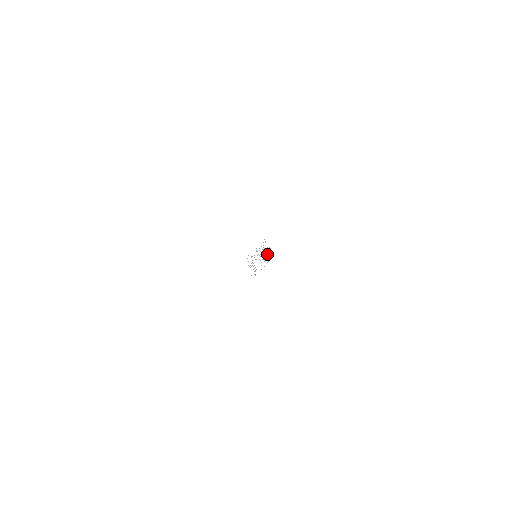
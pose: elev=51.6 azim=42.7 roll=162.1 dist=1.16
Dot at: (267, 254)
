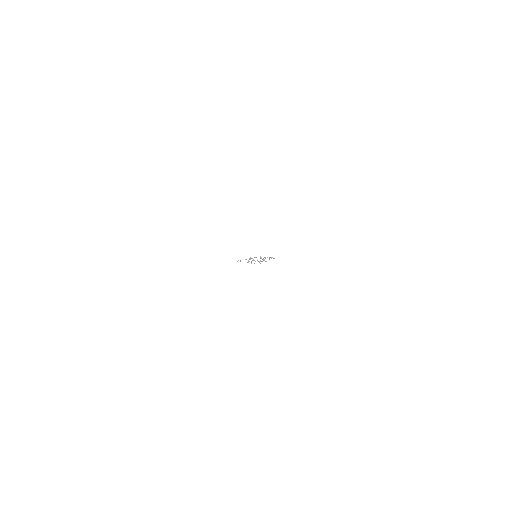
Dot at: (261, 261)
